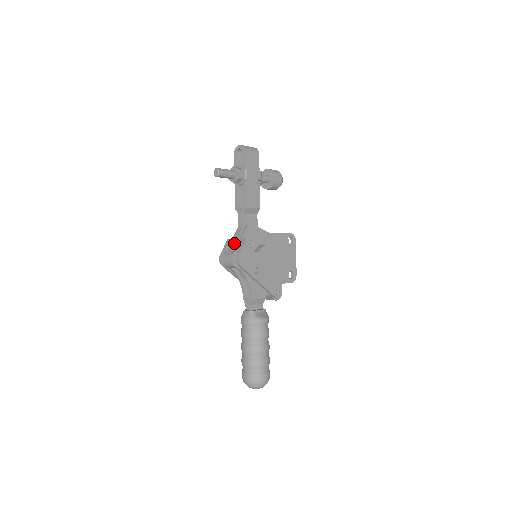
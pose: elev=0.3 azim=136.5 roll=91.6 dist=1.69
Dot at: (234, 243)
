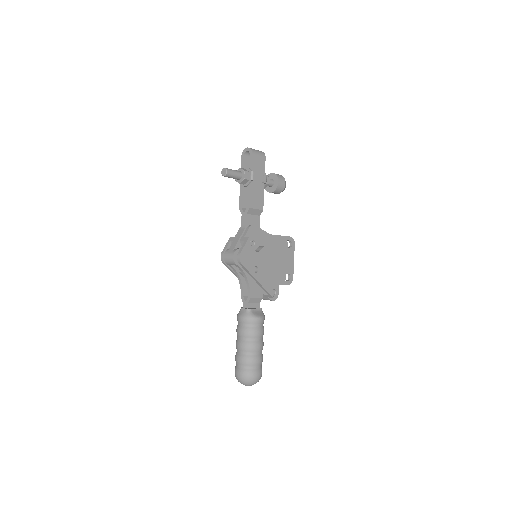
Dot at: (236, 241)
